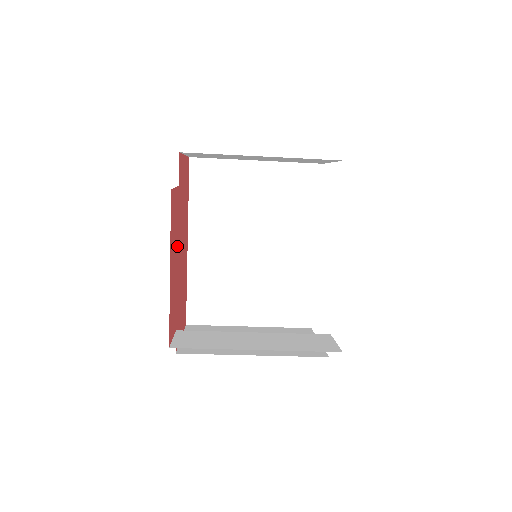
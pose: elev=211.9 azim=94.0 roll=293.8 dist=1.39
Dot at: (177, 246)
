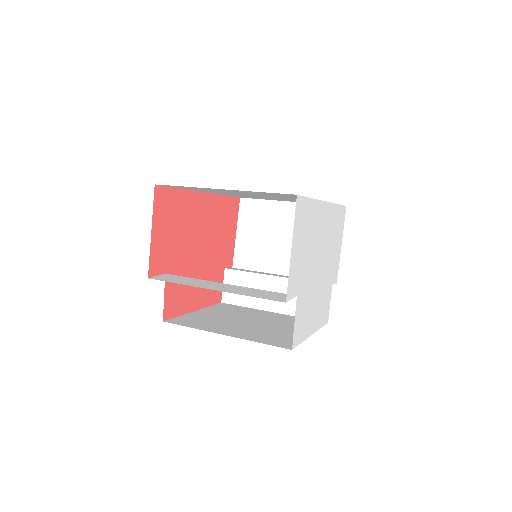
Dot at: (192, 273)
